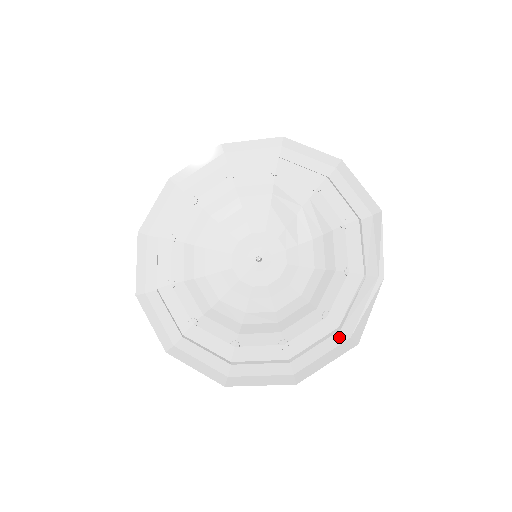
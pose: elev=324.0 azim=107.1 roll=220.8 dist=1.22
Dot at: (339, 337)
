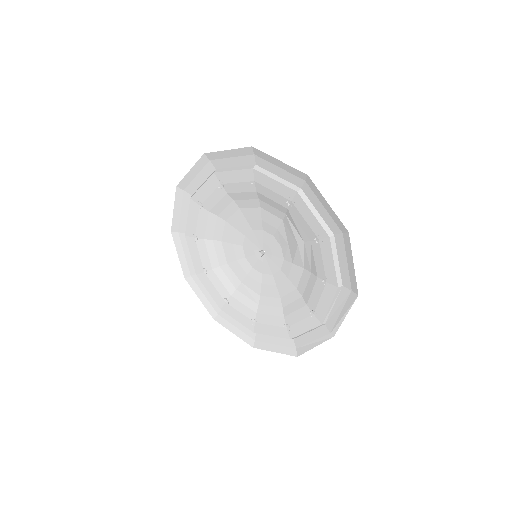
Dot at: (290, 342)
